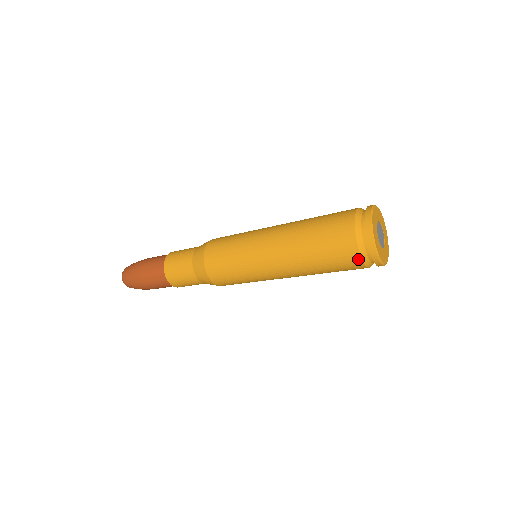
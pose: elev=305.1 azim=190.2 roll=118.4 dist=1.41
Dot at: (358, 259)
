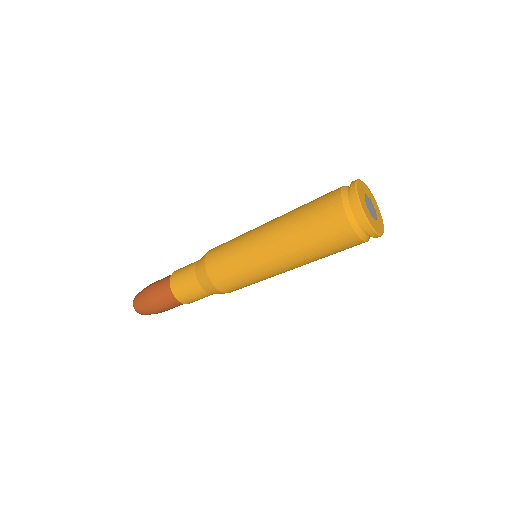
Dot at: (341, 211)
